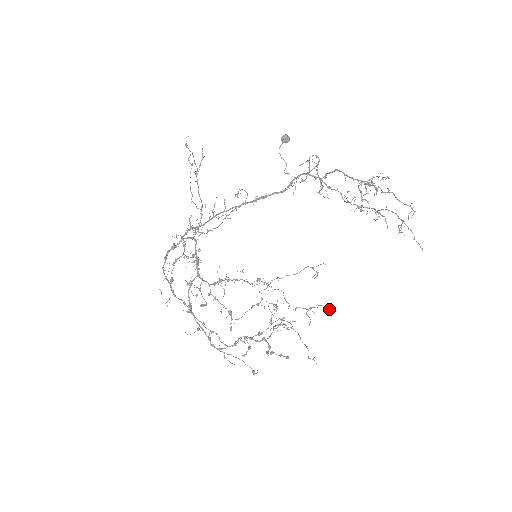
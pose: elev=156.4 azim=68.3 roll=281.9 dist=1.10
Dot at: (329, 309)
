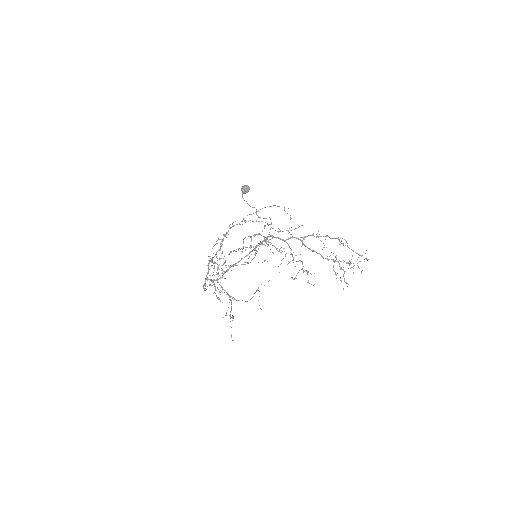
Dot at: occluded
